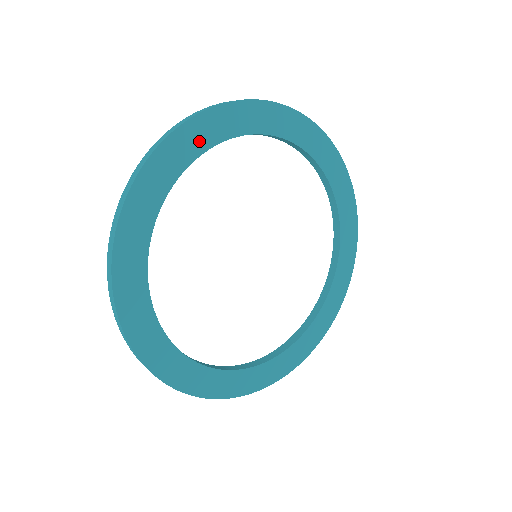
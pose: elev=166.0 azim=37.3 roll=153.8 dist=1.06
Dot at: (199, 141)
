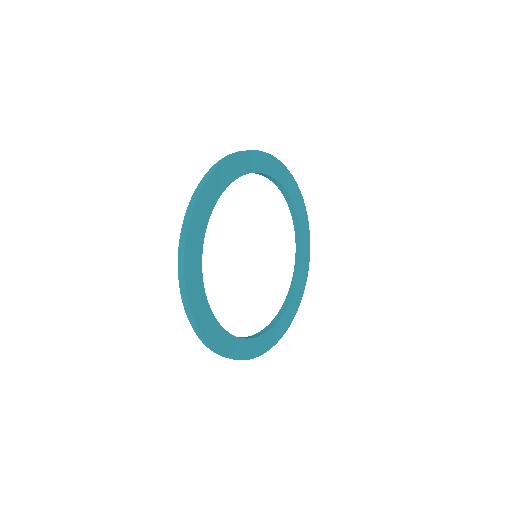
Dot at: (208, 204)
